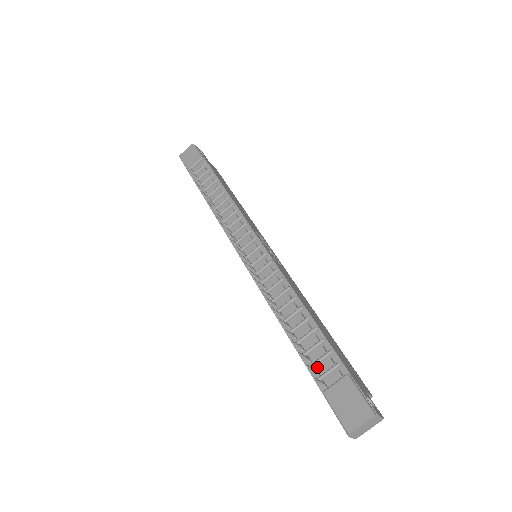
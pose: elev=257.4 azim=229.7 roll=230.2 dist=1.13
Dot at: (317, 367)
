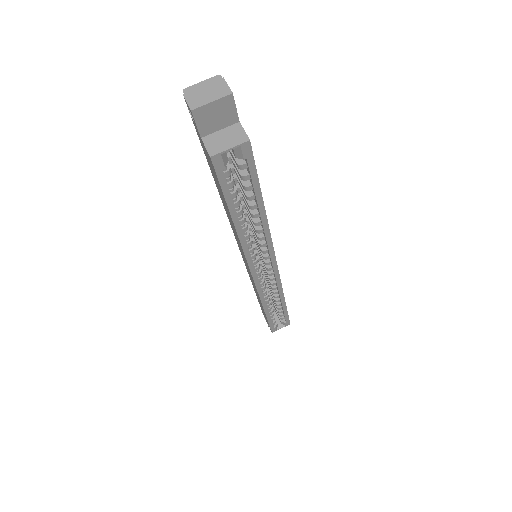
Dot at: occluded
